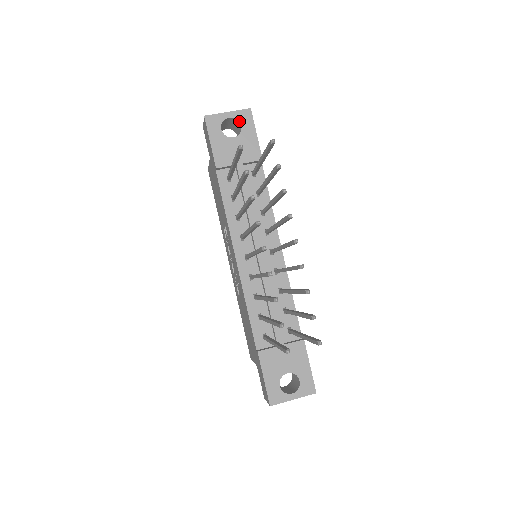
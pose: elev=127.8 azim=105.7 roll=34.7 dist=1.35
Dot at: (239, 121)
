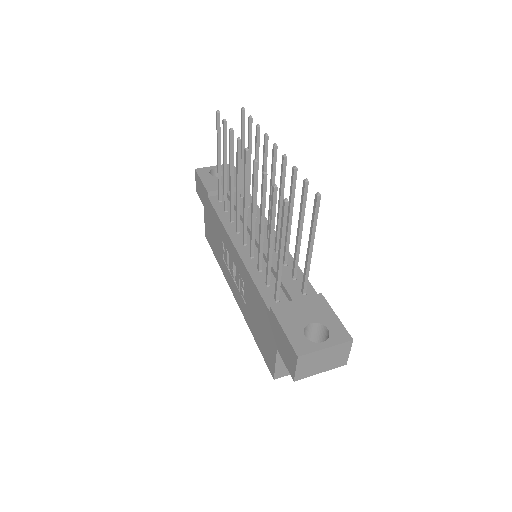
Dot at: occluded
